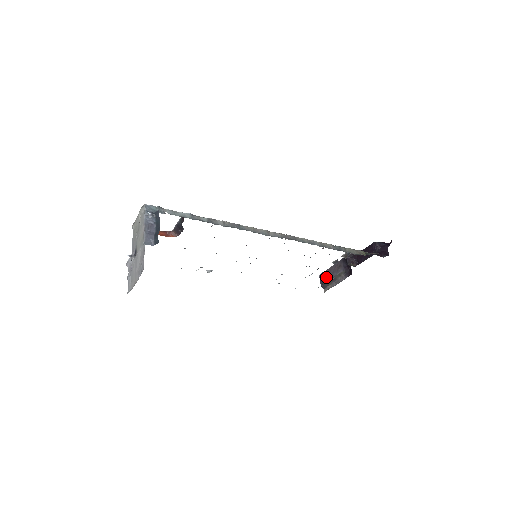
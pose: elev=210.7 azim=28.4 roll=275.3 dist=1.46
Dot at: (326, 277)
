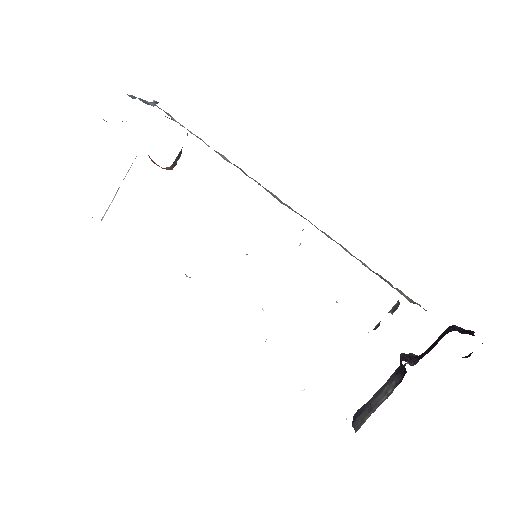
Dot at: (363, 408)
